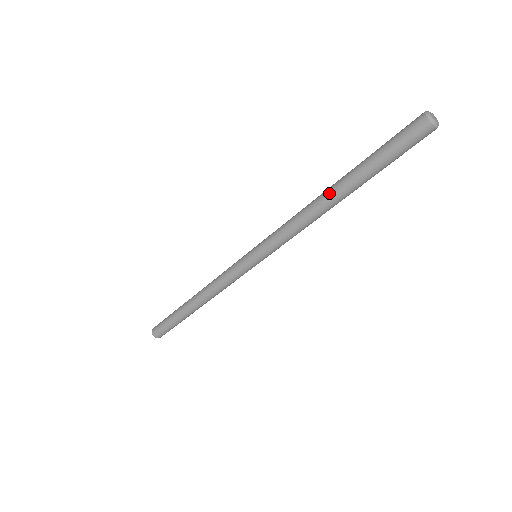
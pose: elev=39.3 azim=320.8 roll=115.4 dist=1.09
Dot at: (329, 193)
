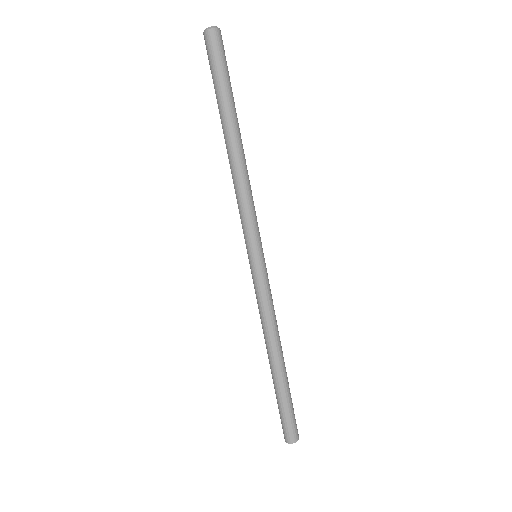
Dot at: (229, 144)
